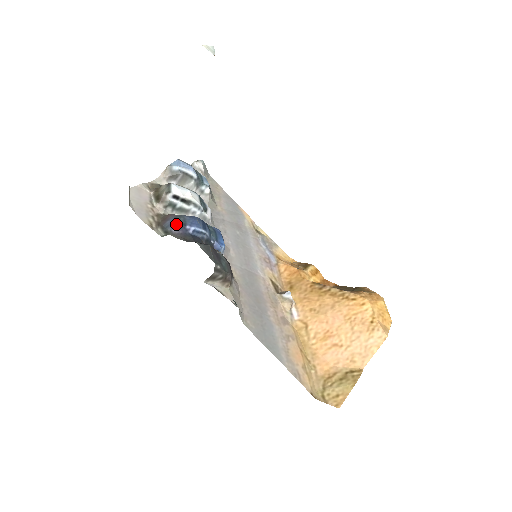
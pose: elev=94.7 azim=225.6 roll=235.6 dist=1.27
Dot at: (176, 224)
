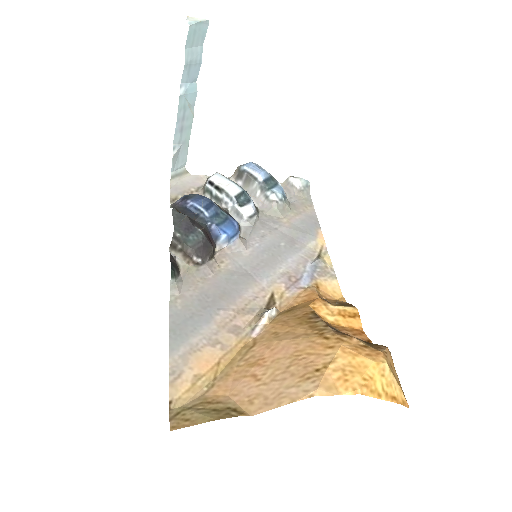
Dot at: (183, 198)
